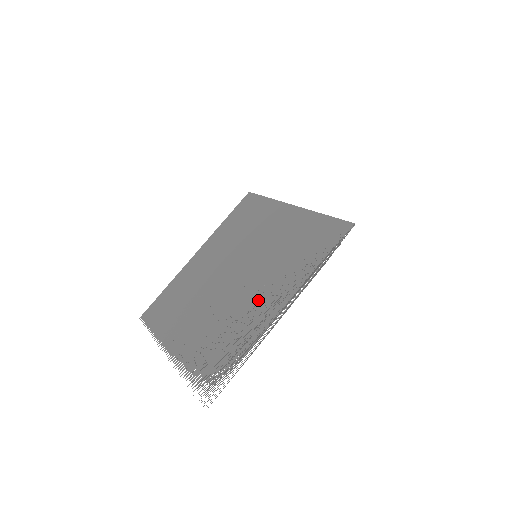
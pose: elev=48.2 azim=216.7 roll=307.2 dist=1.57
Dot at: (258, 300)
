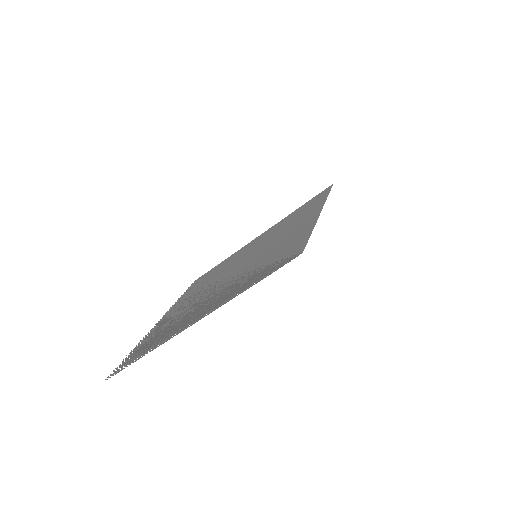
Dot at: (205, 302)
